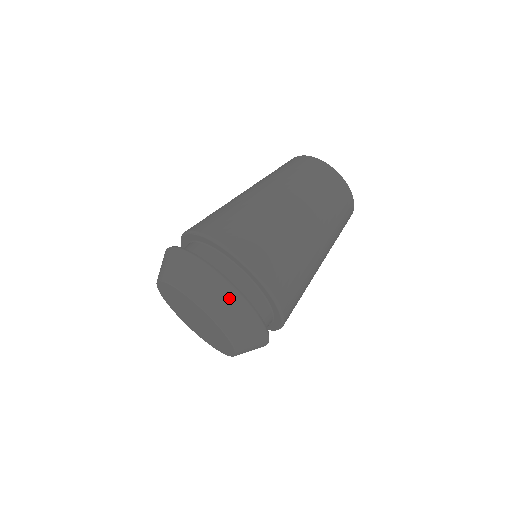
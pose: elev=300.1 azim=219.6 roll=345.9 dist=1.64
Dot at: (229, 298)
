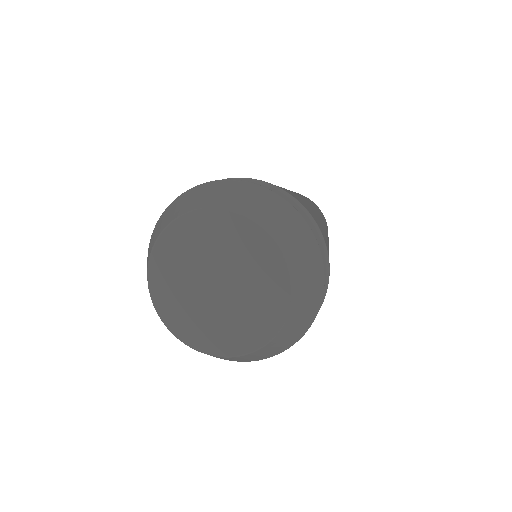
Dot at: (314, 265)
